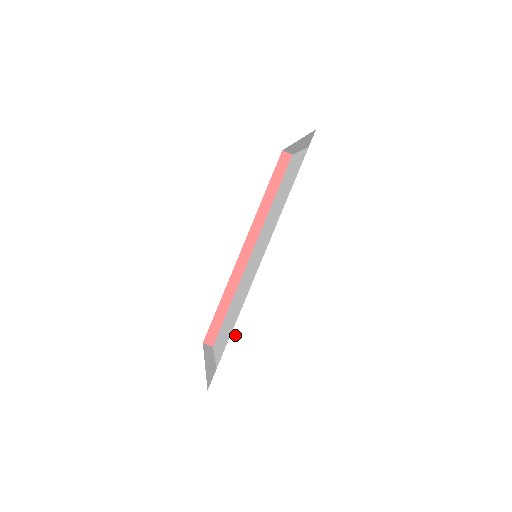
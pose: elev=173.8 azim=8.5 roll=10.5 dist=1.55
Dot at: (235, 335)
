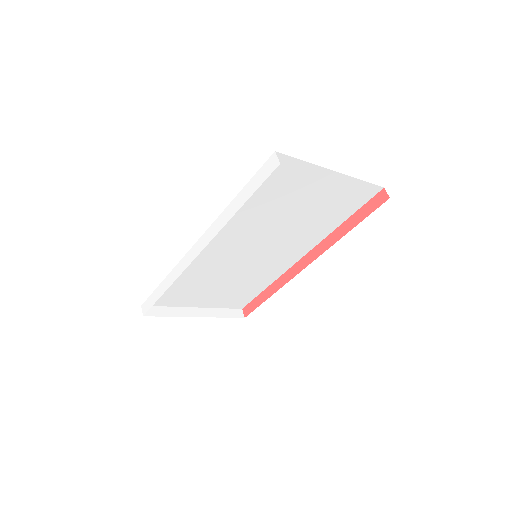
Dot at: (164, 283)
